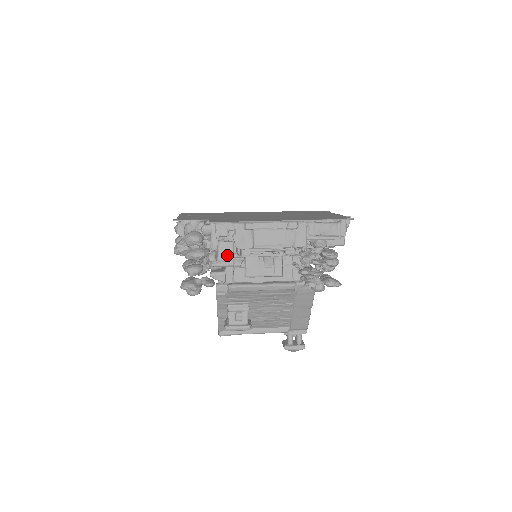
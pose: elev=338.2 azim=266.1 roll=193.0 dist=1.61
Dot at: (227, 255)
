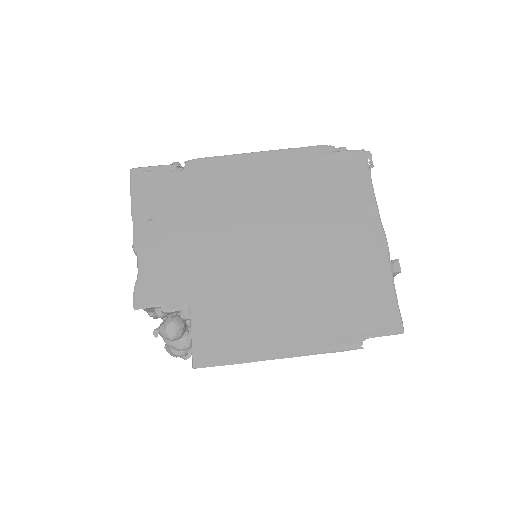
Dot at: occluded
